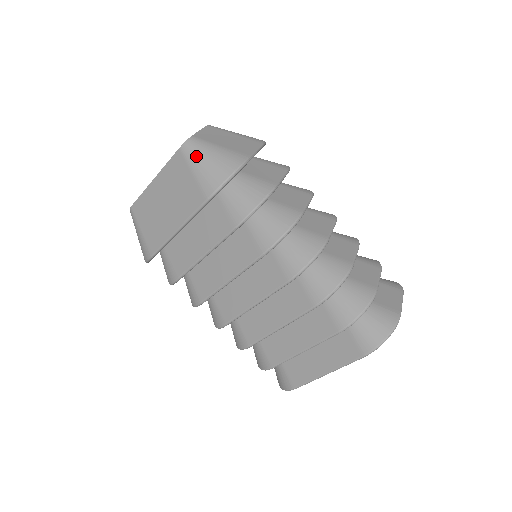
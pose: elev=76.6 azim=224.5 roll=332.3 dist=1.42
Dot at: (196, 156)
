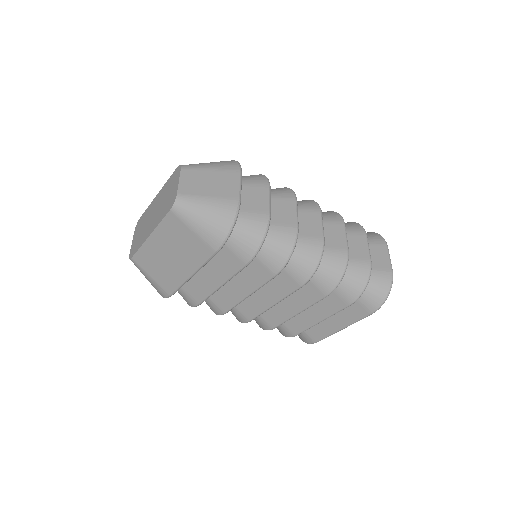
Dot at: (191, 216)
